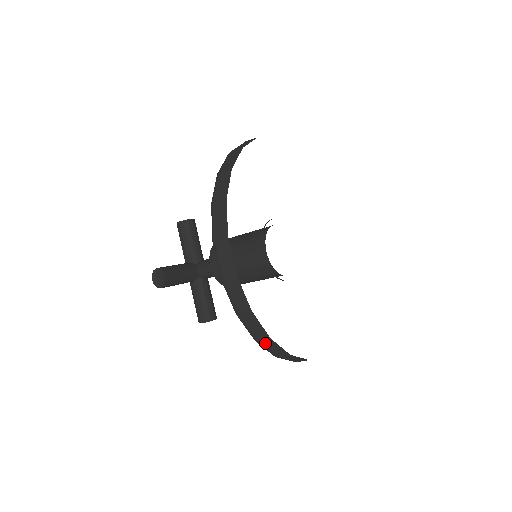
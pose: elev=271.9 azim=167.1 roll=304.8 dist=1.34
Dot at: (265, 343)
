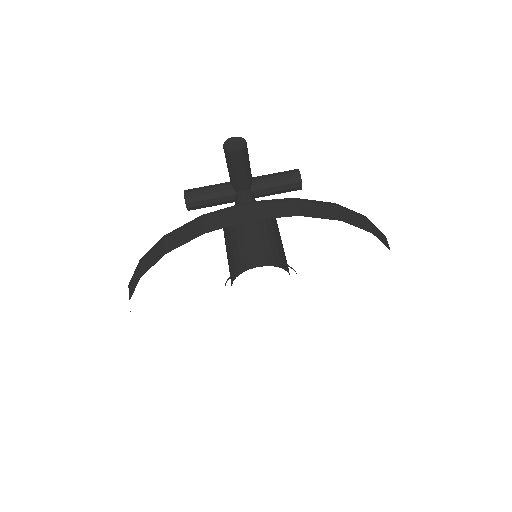
Dot at: occluded
